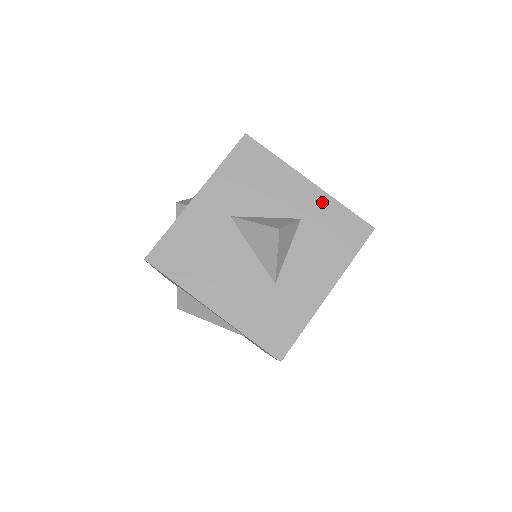
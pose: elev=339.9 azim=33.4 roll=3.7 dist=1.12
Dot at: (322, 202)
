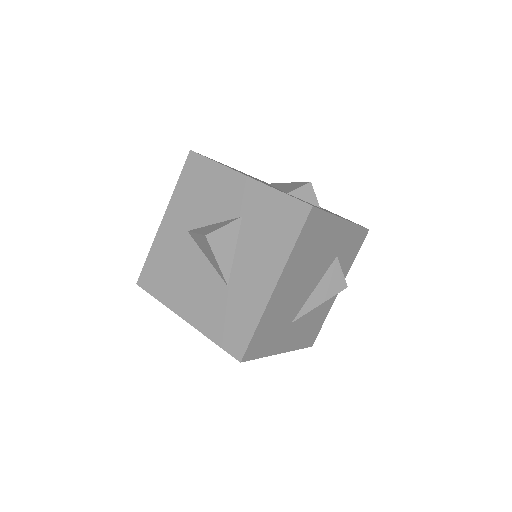
Dot at: (259, 194)
